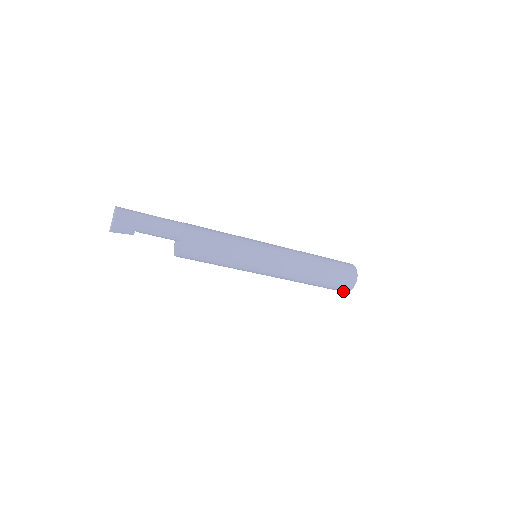
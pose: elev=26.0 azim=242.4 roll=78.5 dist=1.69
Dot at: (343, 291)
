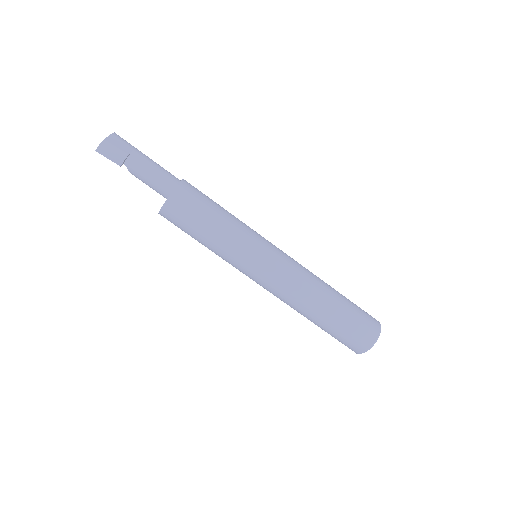
Dot at: (358, 349)
